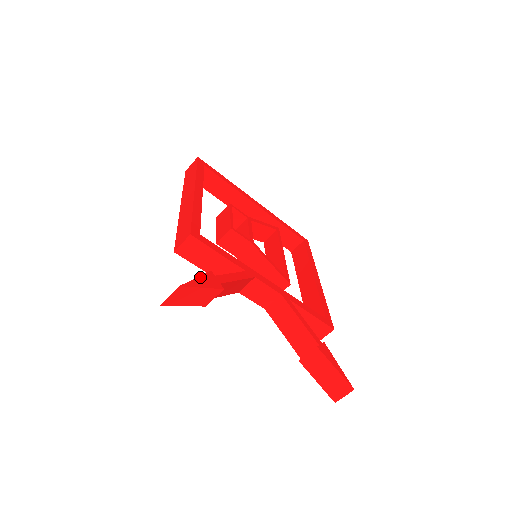
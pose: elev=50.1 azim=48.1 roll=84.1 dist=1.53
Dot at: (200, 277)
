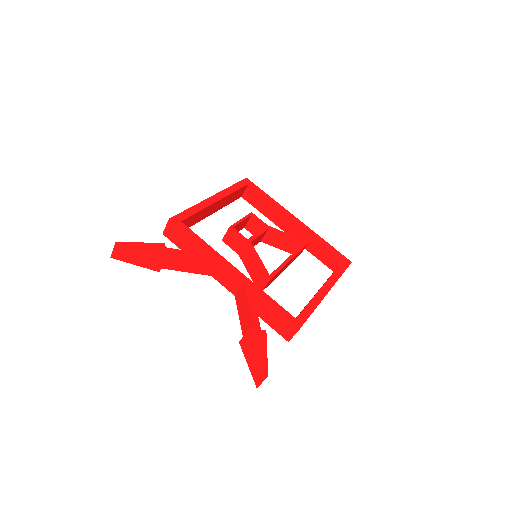
Dot at: (146, 243)
